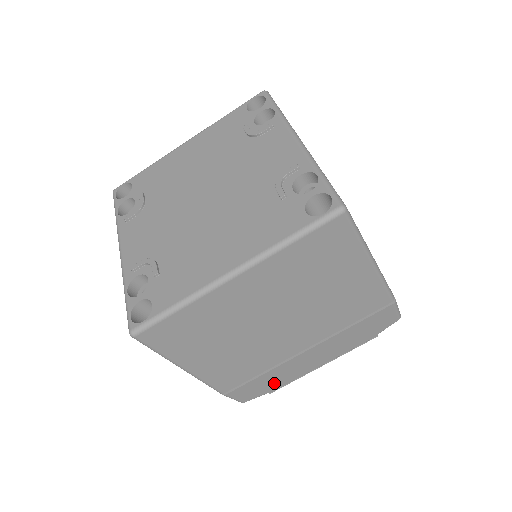
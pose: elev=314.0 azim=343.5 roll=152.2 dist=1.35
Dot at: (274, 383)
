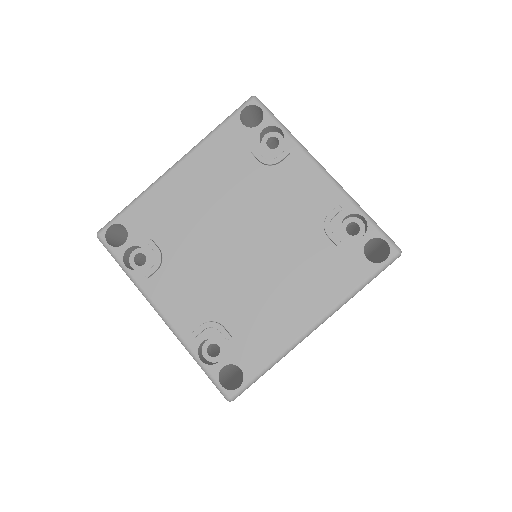
Dot at: occluded
